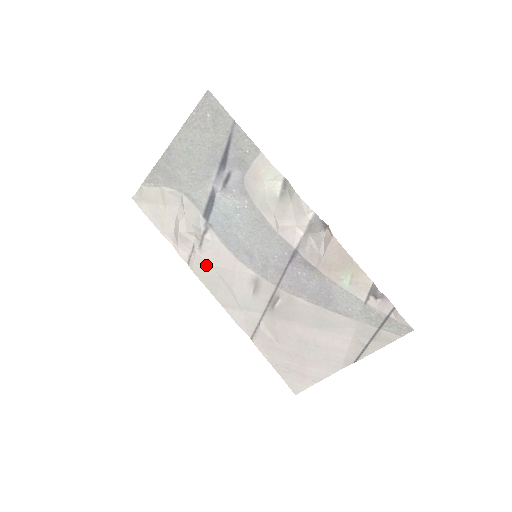
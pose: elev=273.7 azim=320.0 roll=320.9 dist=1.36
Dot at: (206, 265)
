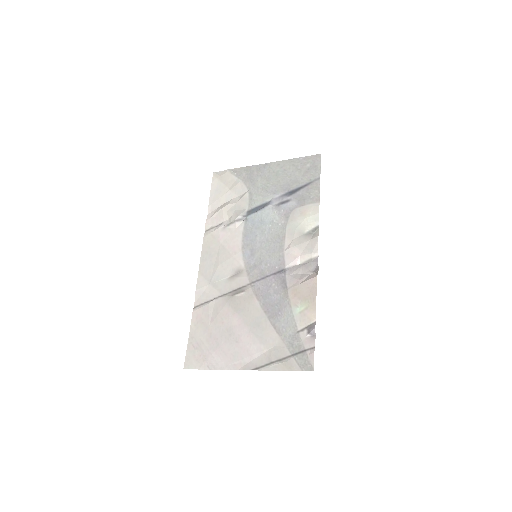
Dot at: (217, 240)
